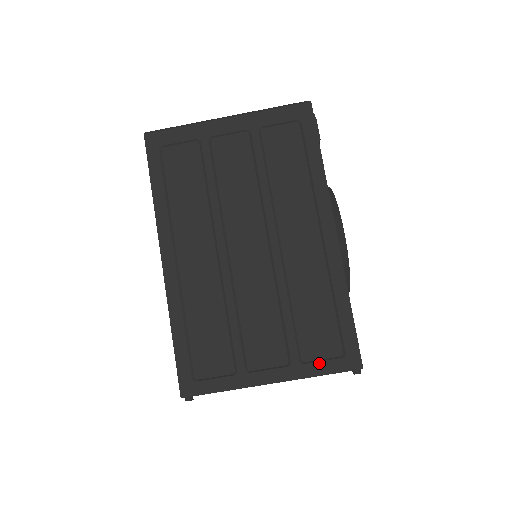
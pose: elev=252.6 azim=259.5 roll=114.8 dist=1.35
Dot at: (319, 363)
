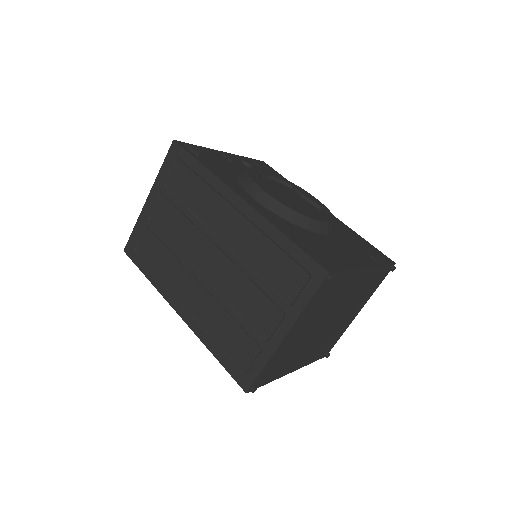
Dot at: (300, 296)
